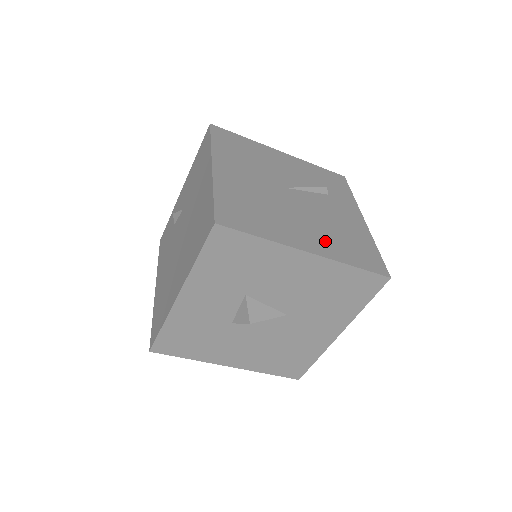
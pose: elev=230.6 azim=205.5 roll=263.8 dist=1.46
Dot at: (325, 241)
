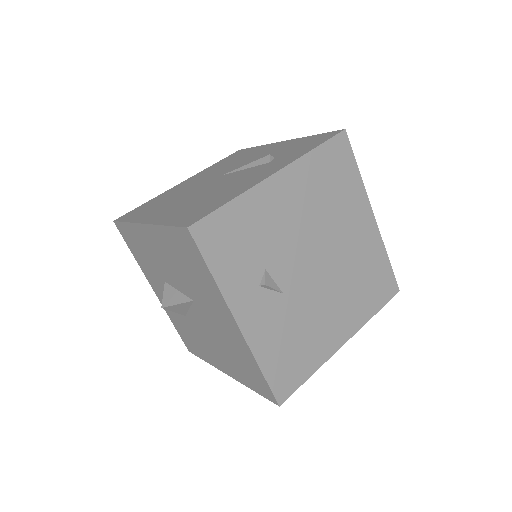
Dot at: (176, 210)
